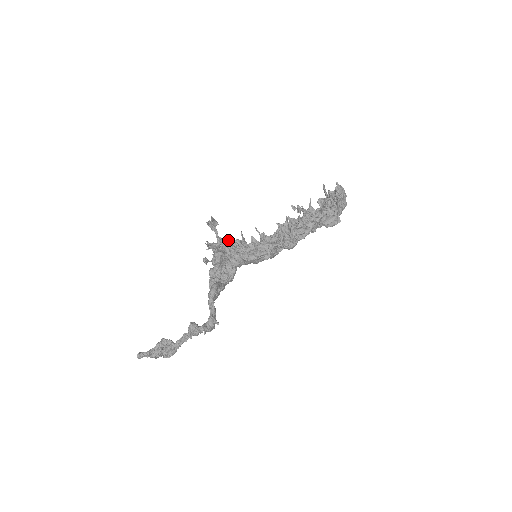
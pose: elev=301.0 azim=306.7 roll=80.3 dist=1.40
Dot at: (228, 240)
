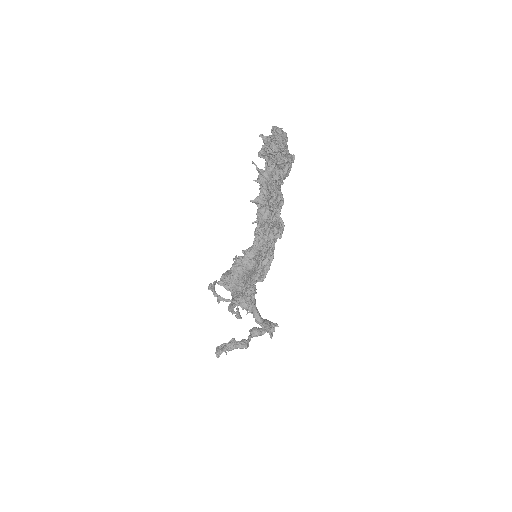
Dot at: (248, 298)
